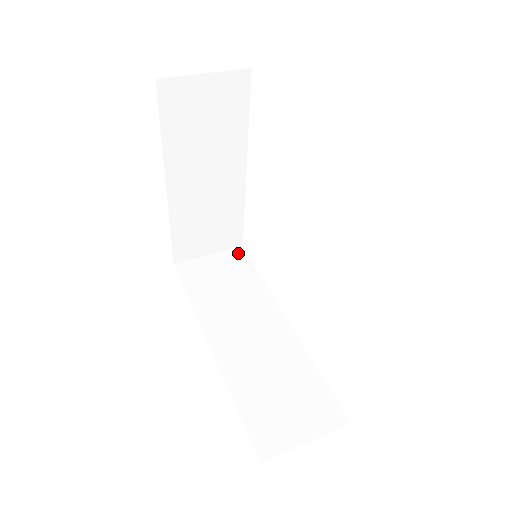
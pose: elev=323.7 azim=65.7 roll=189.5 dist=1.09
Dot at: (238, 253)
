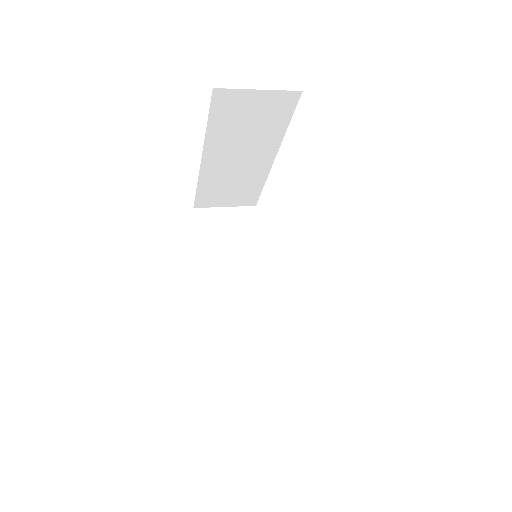
Dot at: (250, 212)
